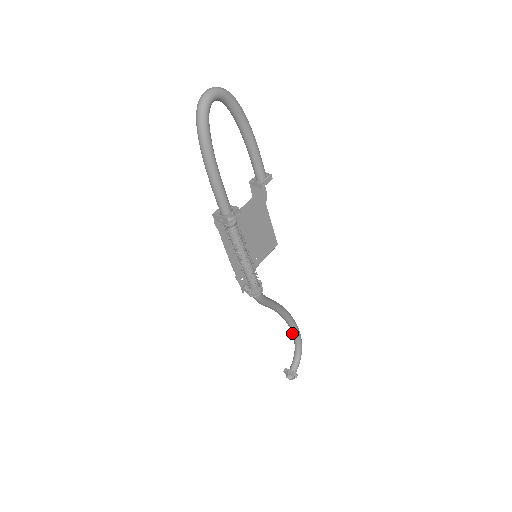
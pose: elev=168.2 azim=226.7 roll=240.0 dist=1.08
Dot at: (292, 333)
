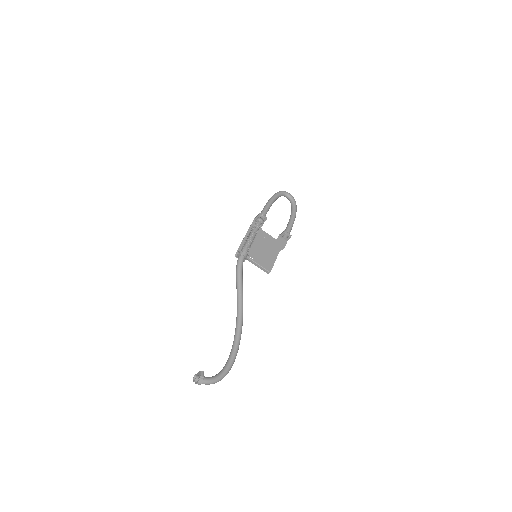
Dot at: (230, 353)
